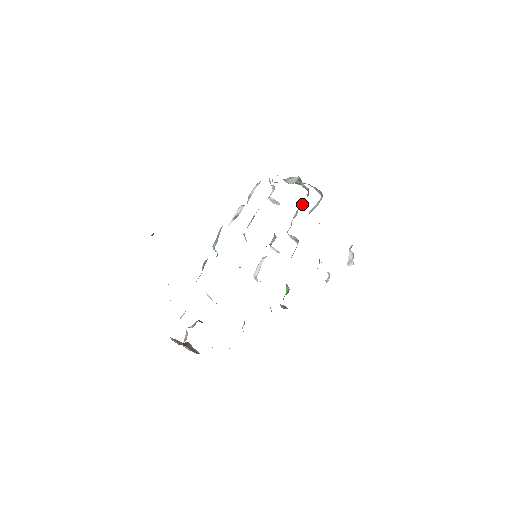
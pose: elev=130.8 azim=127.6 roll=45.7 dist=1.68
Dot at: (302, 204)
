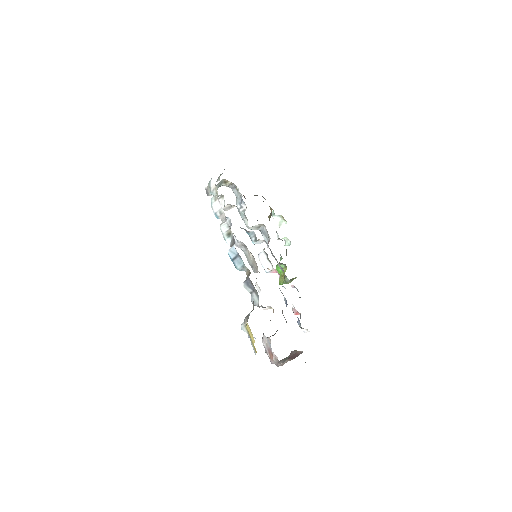
Dot at: (239, 199)
